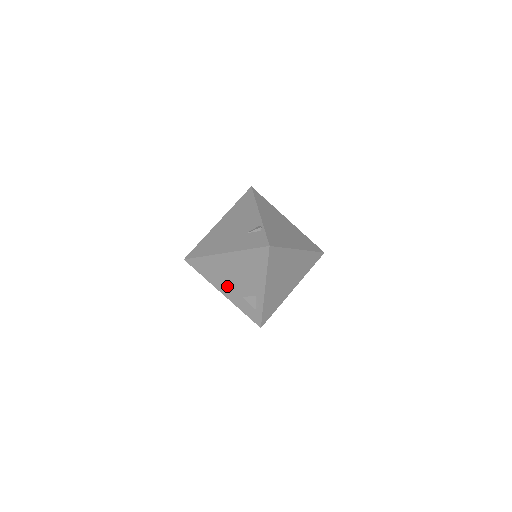
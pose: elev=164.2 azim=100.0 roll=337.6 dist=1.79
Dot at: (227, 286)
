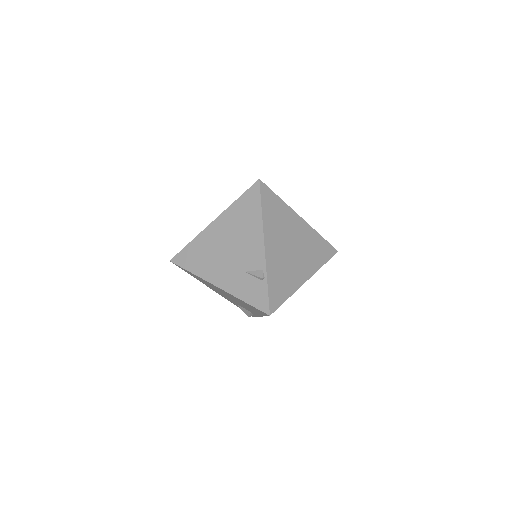
Dot at: occluded
